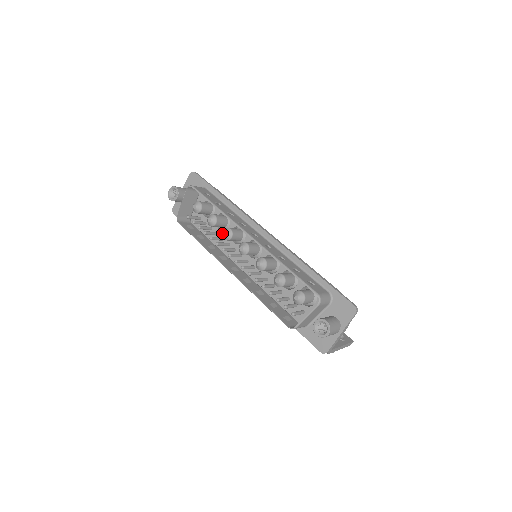
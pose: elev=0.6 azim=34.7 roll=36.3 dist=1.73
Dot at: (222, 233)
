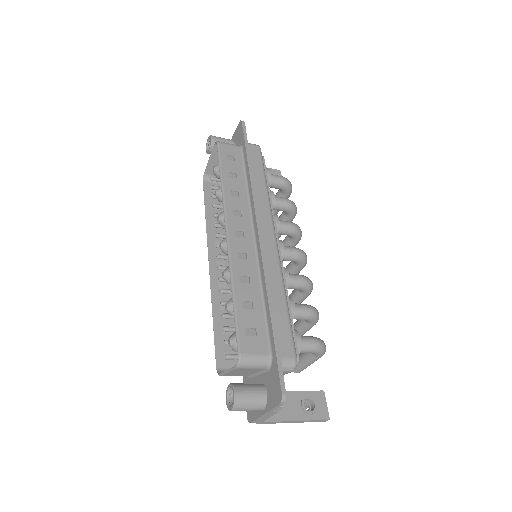
Dot at: occluded
